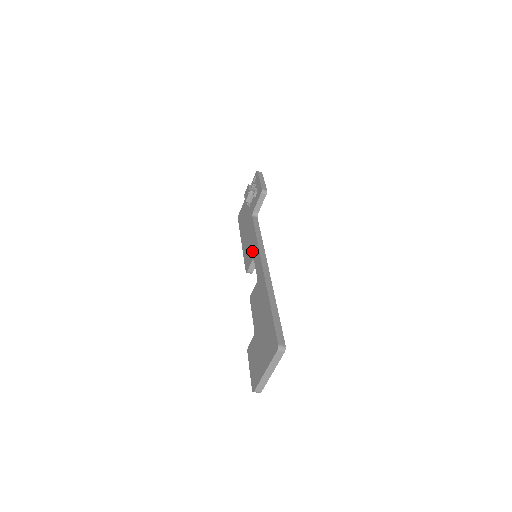
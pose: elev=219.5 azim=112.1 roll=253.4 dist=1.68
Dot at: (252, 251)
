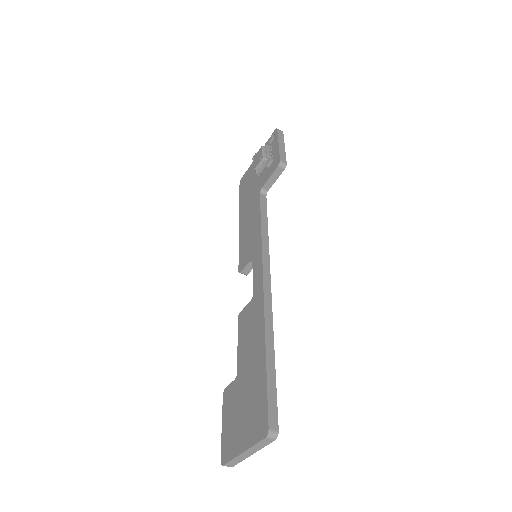
Dot at: (252, 247)
